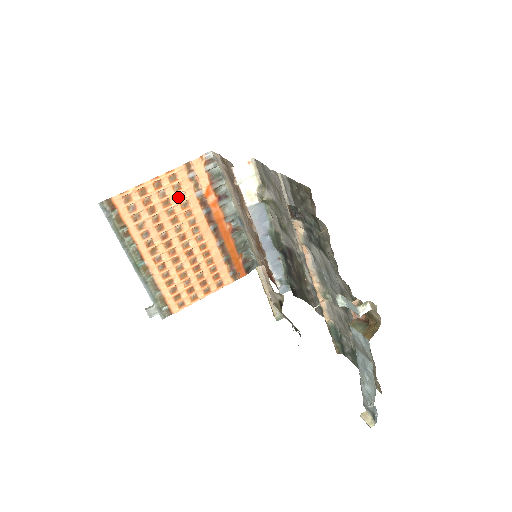
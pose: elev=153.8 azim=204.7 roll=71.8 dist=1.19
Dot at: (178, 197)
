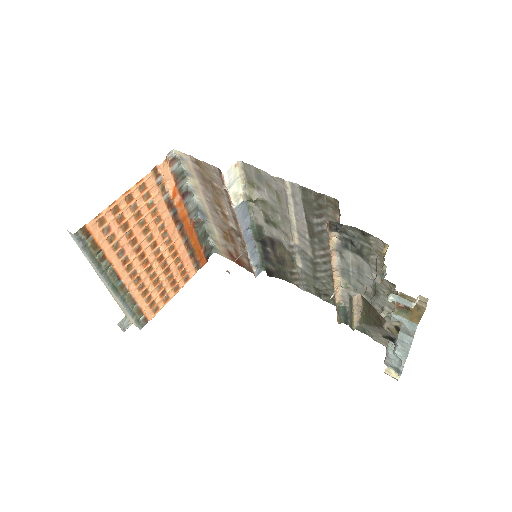
Dot at: (148, 206)
